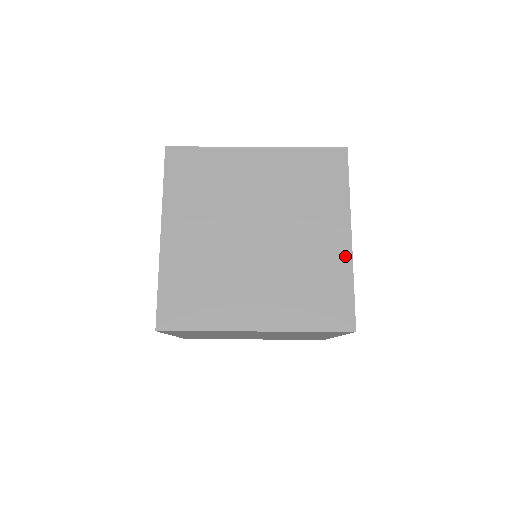
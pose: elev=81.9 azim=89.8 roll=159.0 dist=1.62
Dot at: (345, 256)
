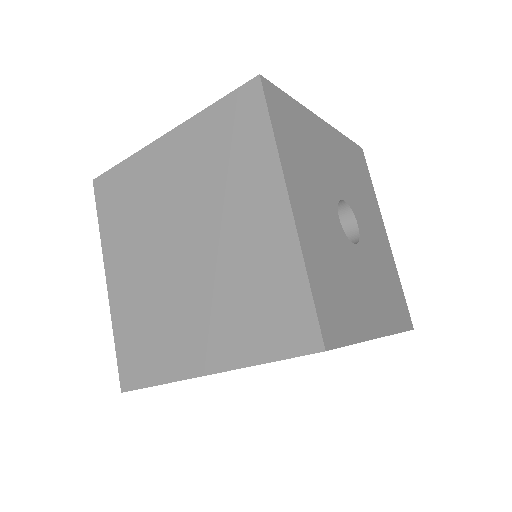
Dot at: occluded
